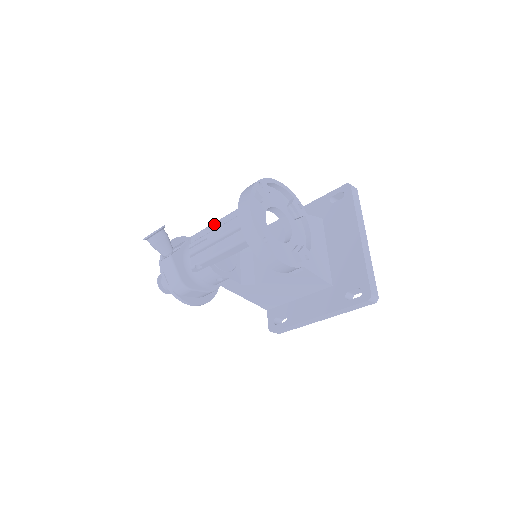
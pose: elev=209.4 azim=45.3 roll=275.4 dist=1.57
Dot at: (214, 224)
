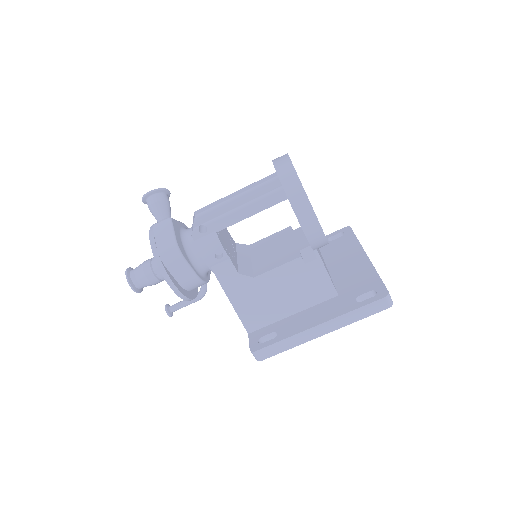
Dot at: occluded
